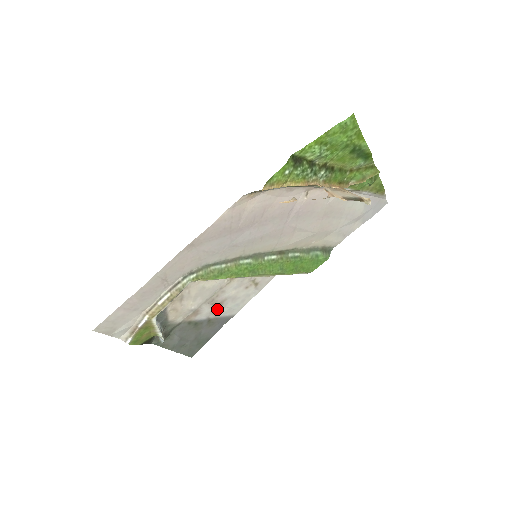
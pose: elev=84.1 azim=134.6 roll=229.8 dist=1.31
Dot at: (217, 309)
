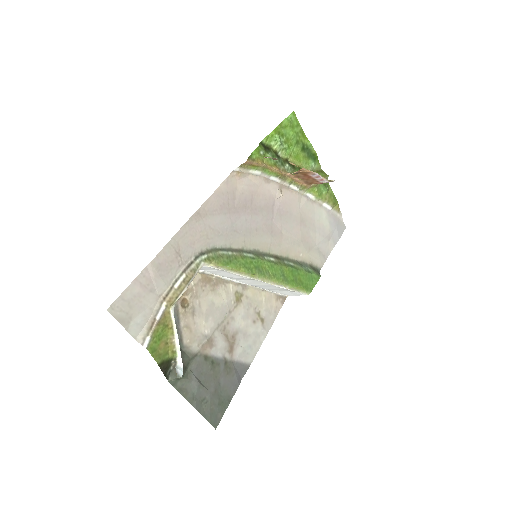
Dot at: (231, 346)
